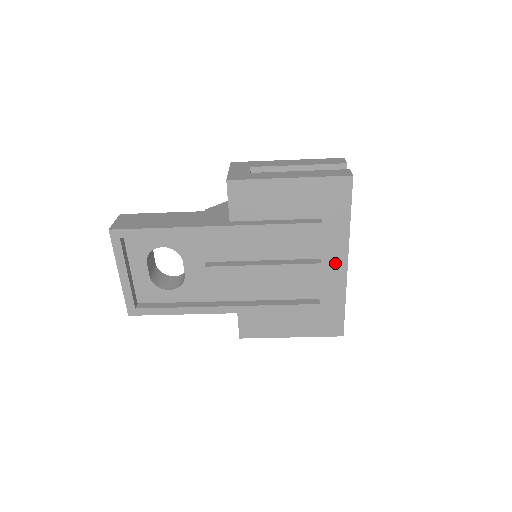
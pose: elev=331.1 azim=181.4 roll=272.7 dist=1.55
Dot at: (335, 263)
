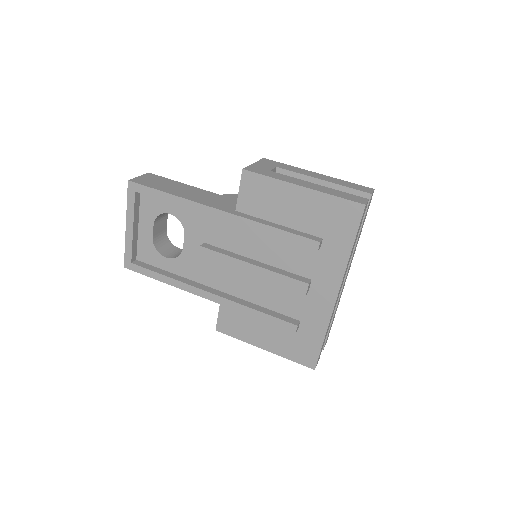
Dot at: (325, 290)
